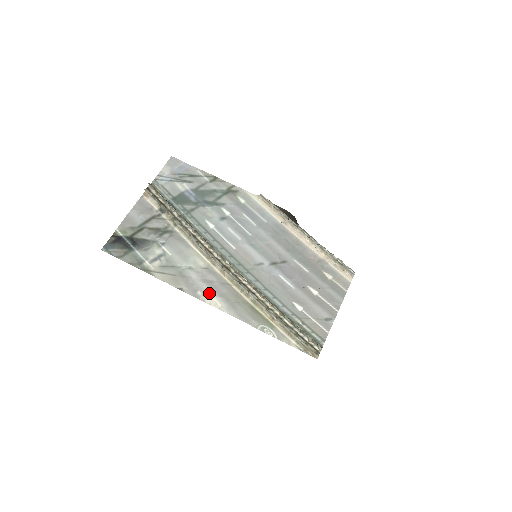
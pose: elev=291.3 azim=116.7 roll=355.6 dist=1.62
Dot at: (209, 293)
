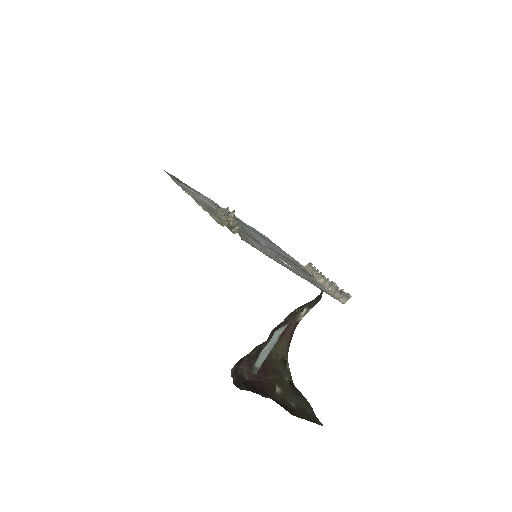
Dot at: occluded
